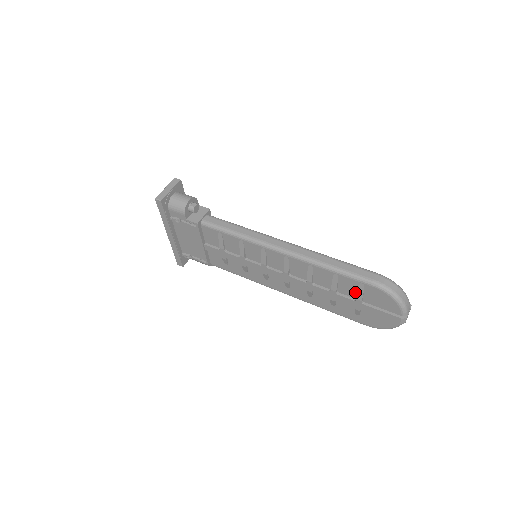
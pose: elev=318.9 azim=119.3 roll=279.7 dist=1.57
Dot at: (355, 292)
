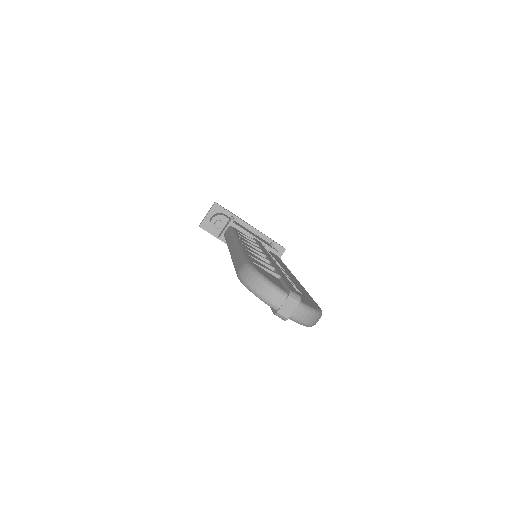
Dot at: occluded
